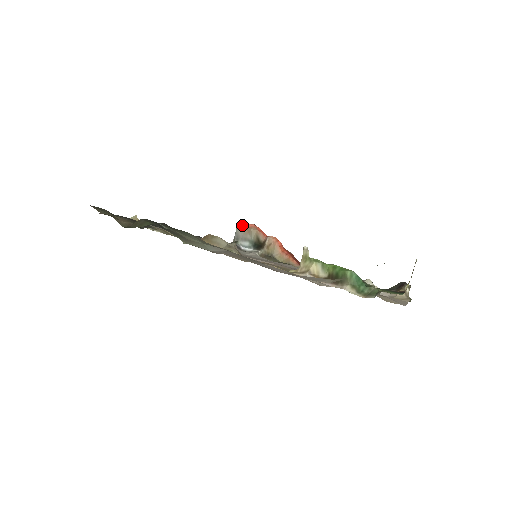
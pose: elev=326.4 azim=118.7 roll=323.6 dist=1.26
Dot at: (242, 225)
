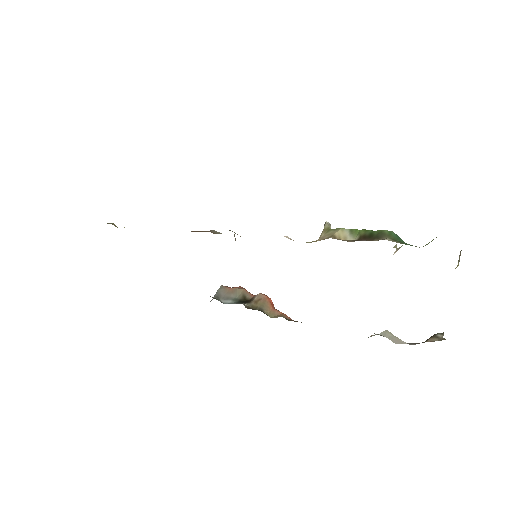
Dot at: (226, 286)
